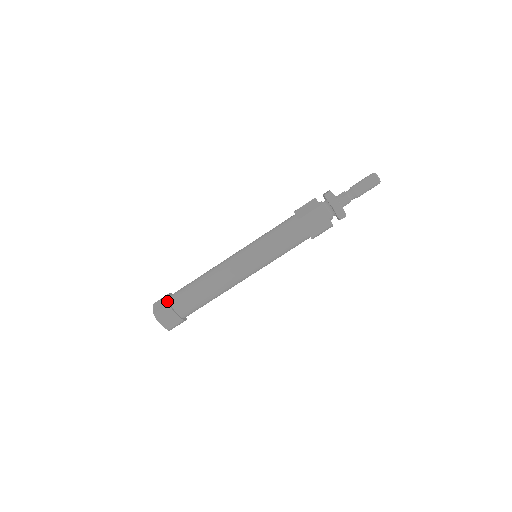
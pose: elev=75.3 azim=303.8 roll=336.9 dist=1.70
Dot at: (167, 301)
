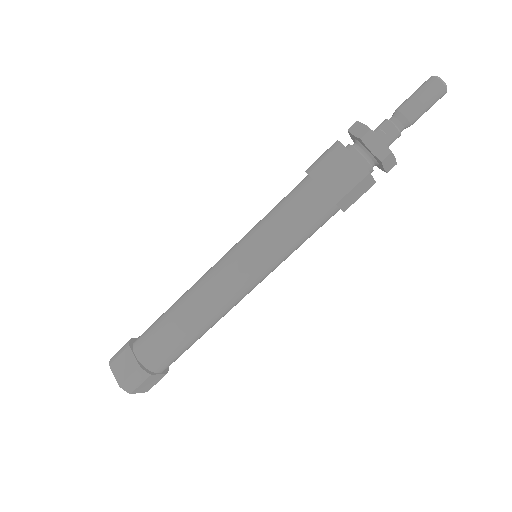
Dot at: (133, 361)
